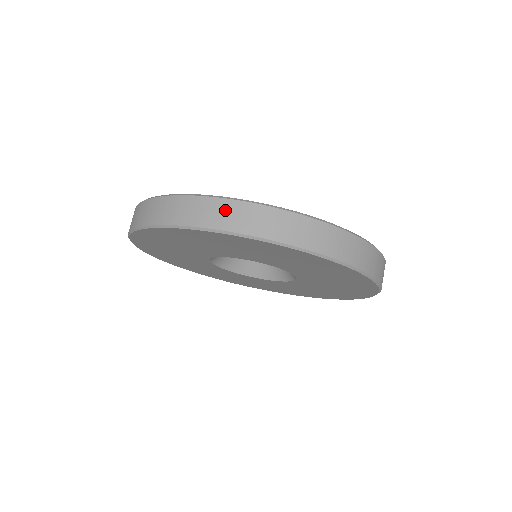
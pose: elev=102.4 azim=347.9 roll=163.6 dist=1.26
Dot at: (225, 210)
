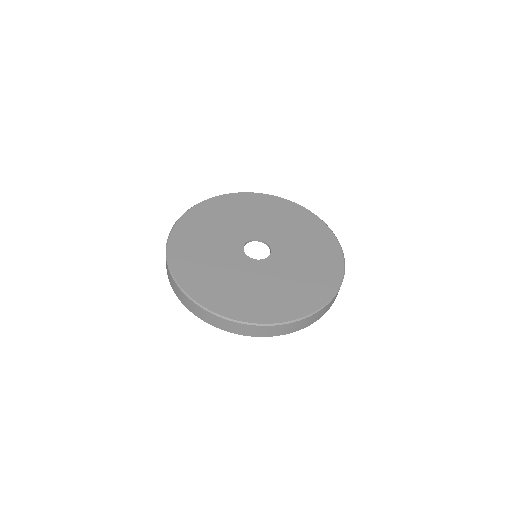
Dot at: (168, 270)
